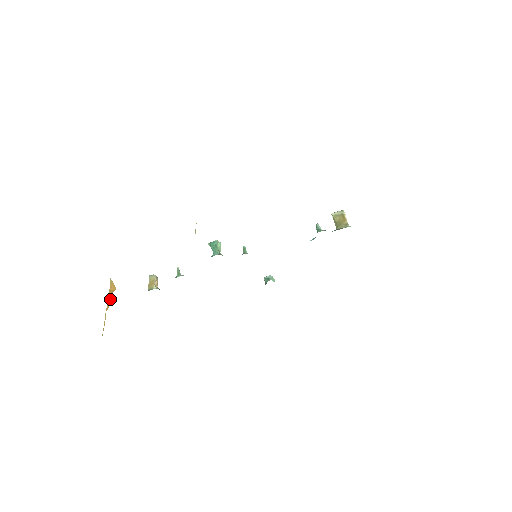
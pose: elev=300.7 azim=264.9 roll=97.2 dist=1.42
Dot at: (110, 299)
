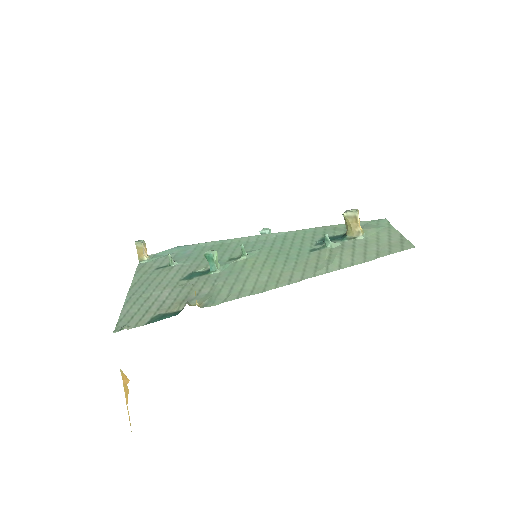
Dot at: (126, 391)
